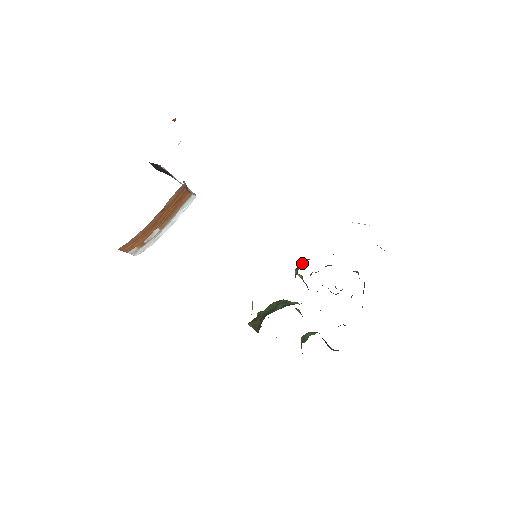
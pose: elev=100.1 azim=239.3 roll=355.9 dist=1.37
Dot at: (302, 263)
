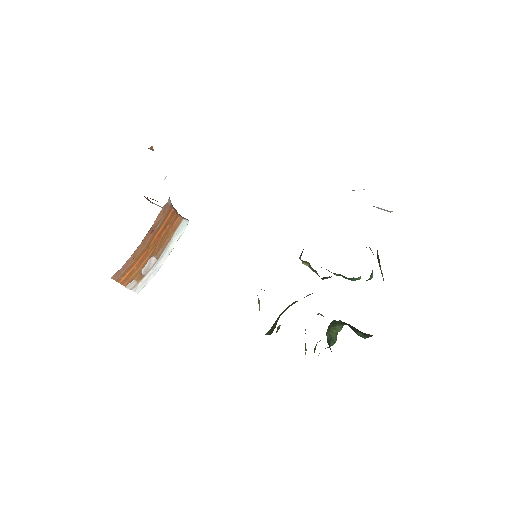
Dot at: occluded
